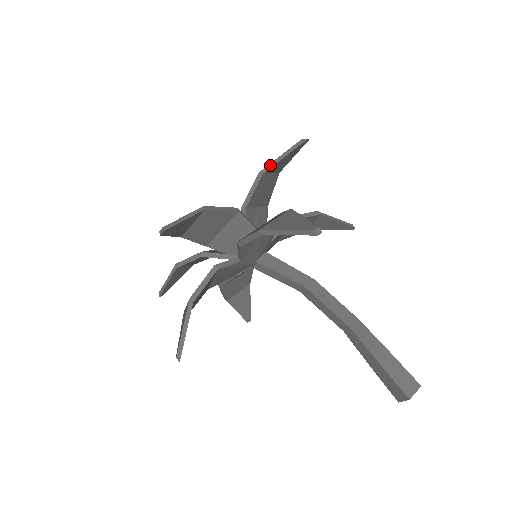
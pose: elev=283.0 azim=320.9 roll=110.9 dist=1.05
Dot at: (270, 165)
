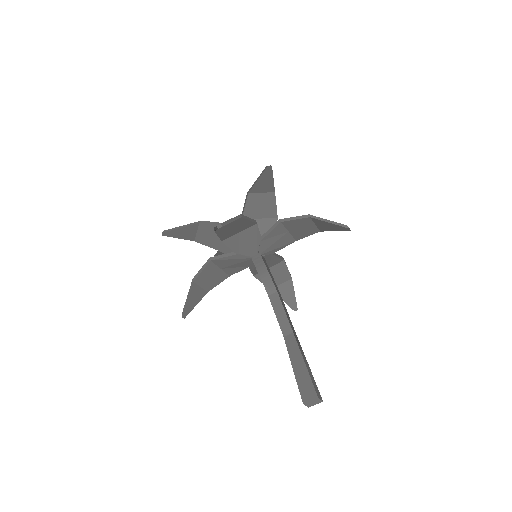
Dot at: occluded
